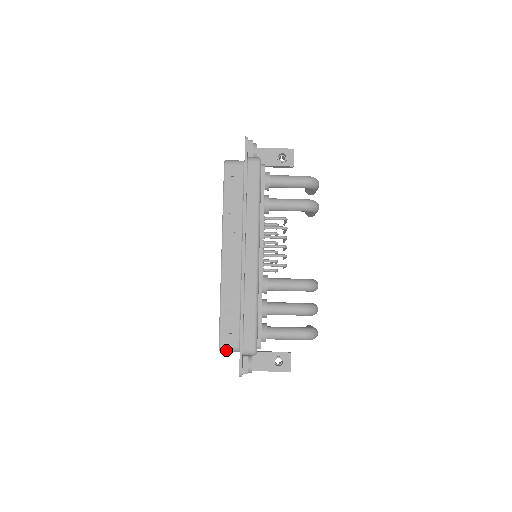
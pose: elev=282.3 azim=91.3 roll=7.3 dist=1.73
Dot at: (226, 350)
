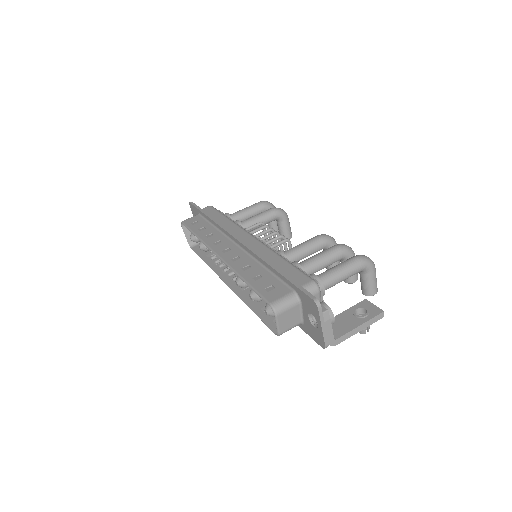
Dot at: (281, 305)
